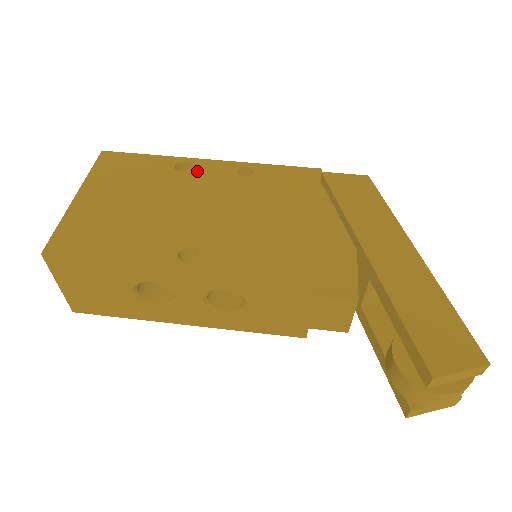
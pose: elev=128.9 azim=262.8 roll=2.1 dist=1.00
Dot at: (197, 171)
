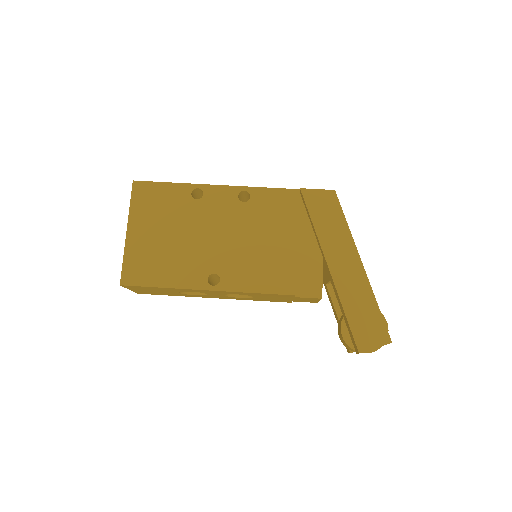
Dot at: (209, 199)
